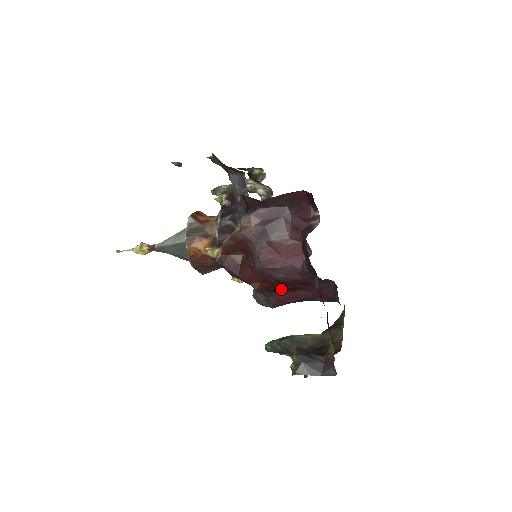
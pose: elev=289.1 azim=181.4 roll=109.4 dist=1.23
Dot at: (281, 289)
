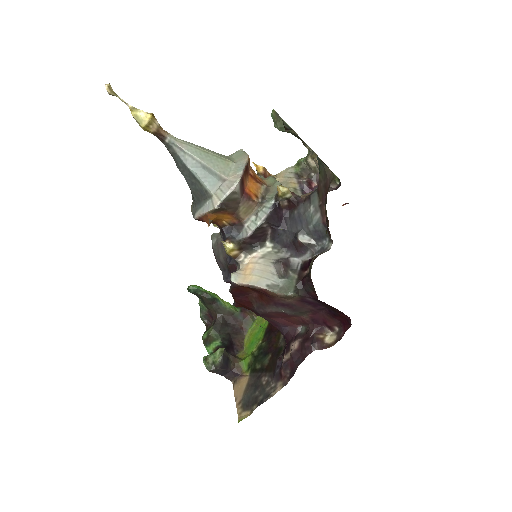
Dot at: occluded
